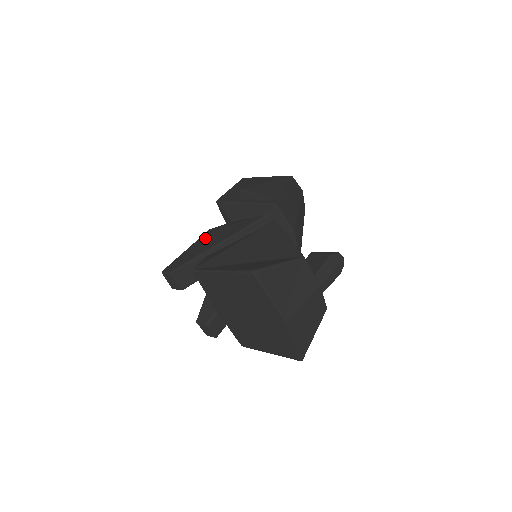
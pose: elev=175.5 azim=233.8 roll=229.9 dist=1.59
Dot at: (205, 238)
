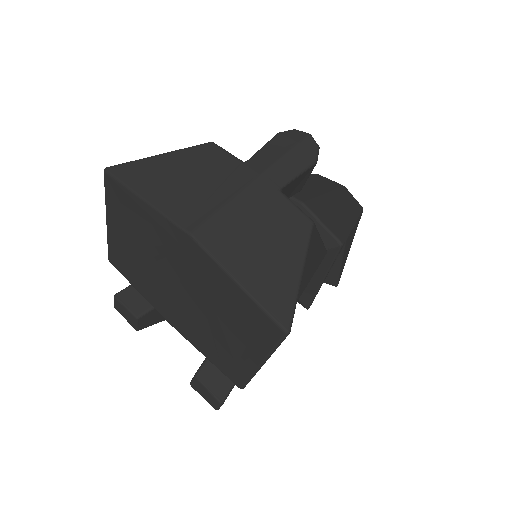
Dot at: occluded
